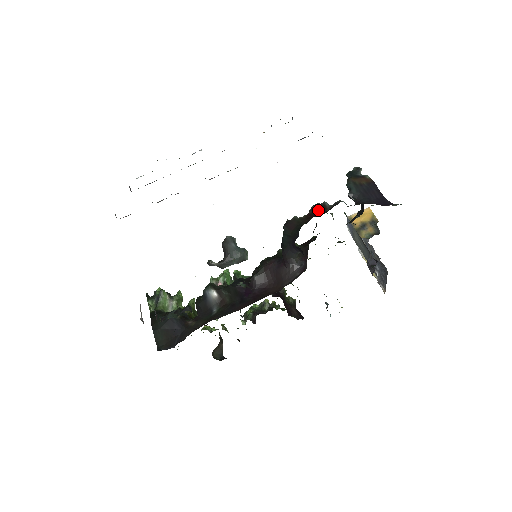
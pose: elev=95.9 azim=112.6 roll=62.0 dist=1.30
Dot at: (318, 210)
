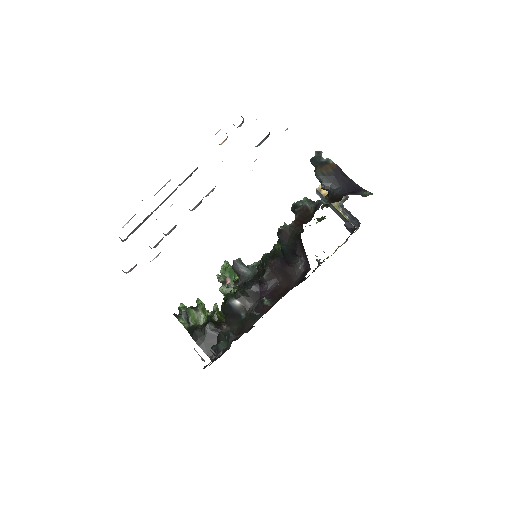
Dot at: (303, 214)
